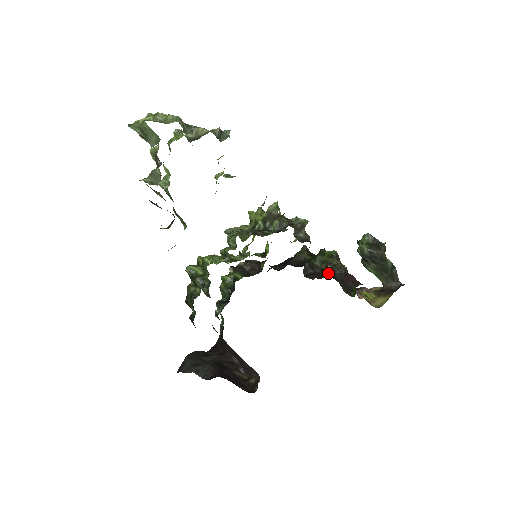
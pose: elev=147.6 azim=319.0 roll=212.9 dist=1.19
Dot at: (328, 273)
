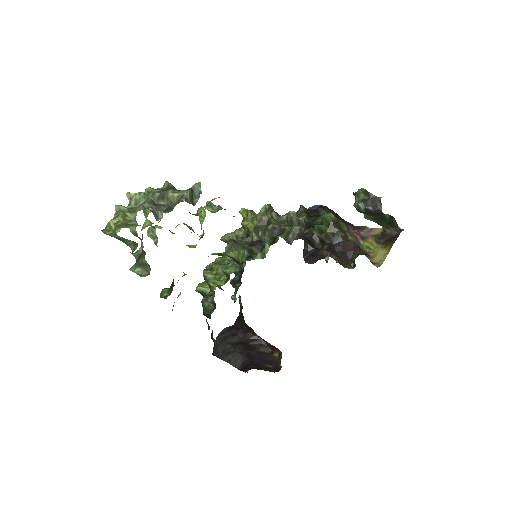
Dot at: (327, 251)
